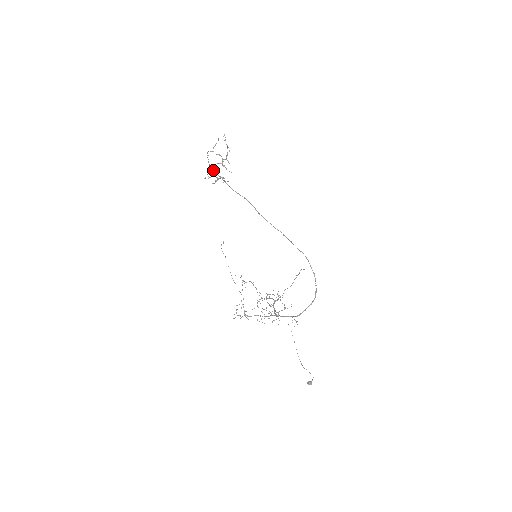
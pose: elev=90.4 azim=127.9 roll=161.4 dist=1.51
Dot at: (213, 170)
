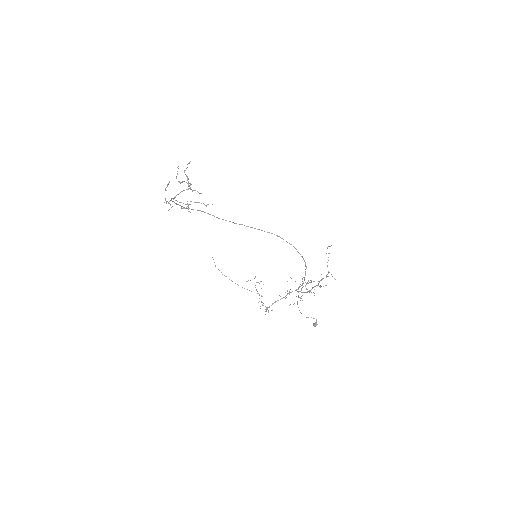
Dot at: (172, 198)
